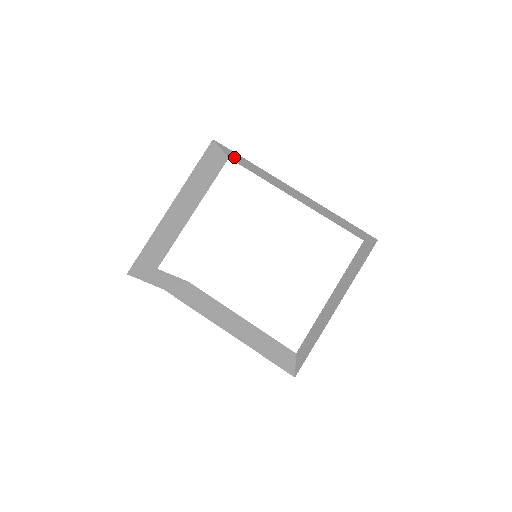
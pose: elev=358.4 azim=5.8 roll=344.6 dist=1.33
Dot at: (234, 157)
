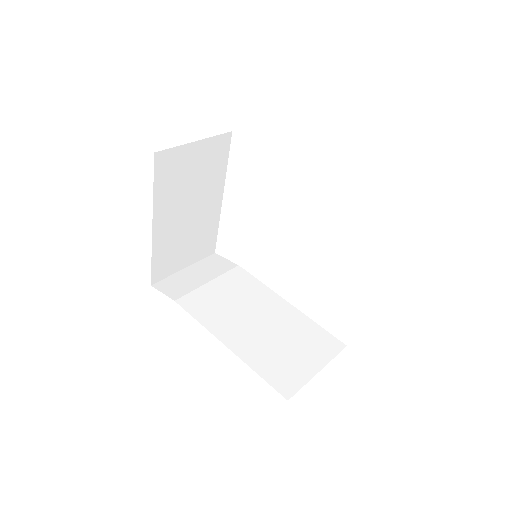
Dot at: occluded
